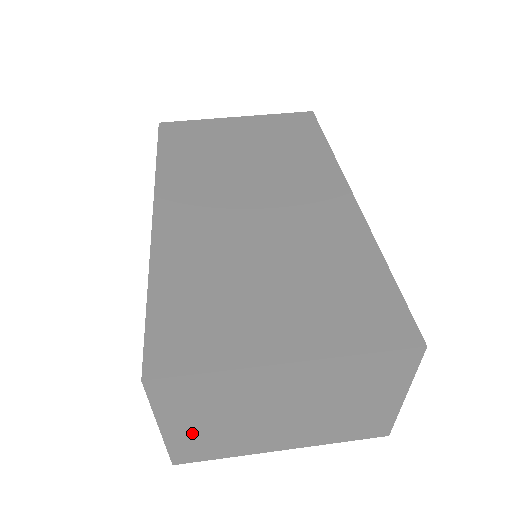
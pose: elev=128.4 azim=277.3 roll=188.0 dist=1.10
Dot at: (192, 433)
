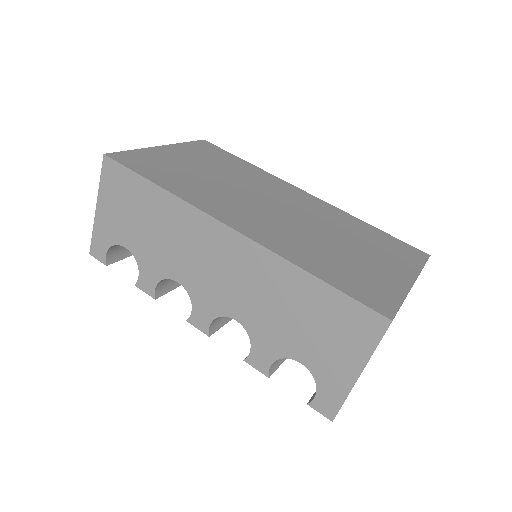
Dot at: occluded
